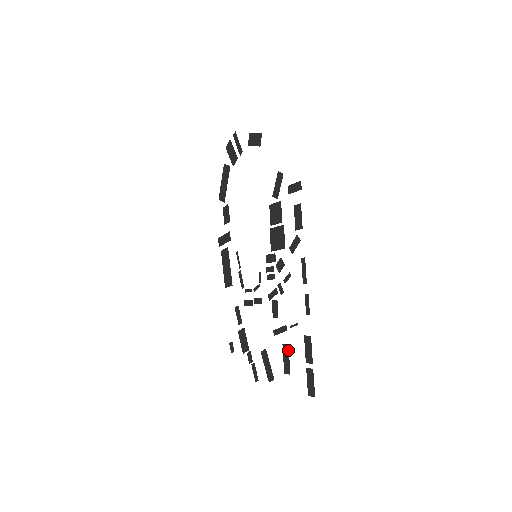
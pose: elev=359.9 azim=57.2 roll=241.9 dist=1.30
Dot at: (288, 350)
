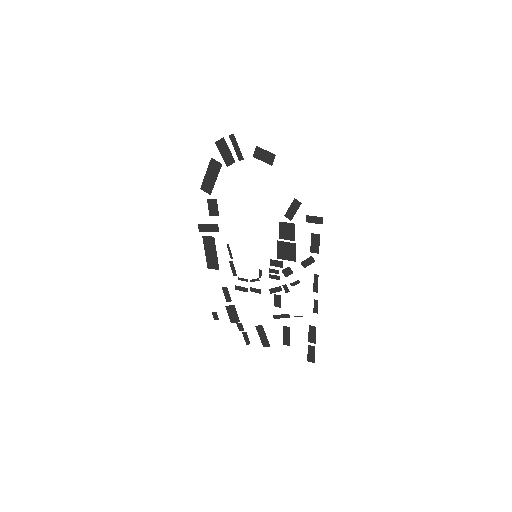
Dot at: (289, 331)
